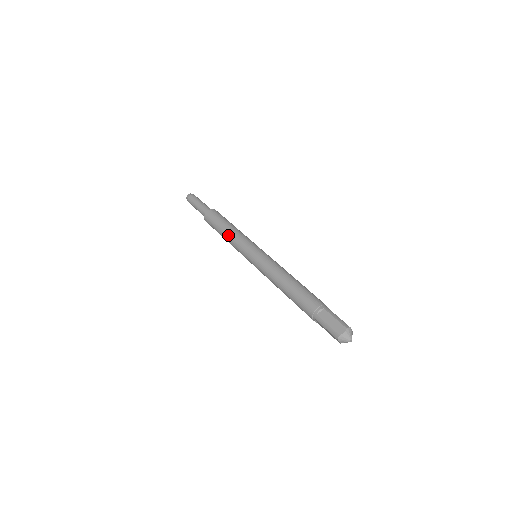
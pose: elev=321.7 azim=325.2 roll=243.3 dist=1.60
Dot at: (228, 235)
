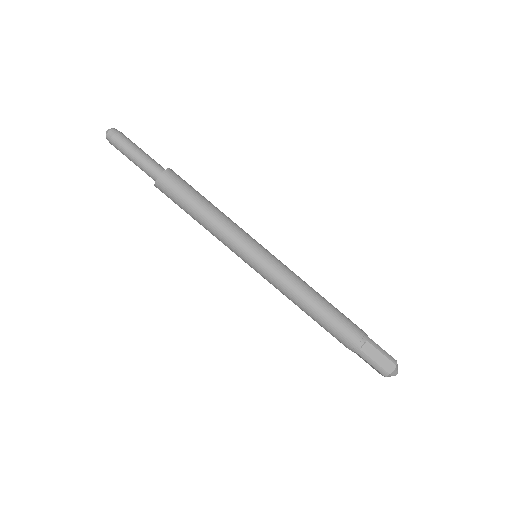
Dot at: occluded
